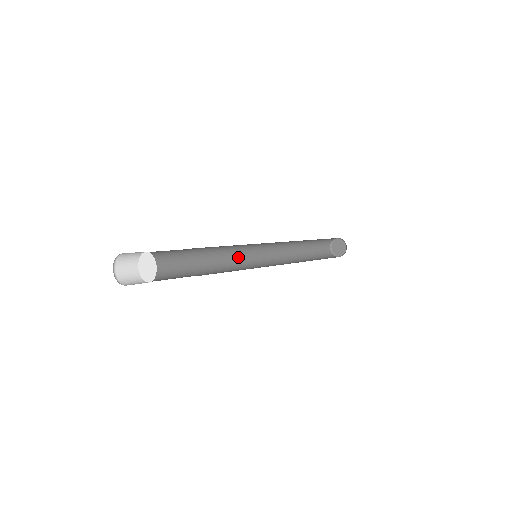
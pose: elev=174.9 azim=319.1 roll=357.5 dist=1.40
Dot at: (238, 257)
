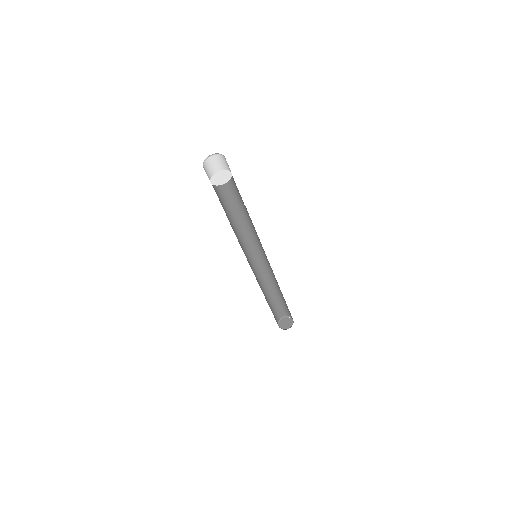
Dot at: occluded
